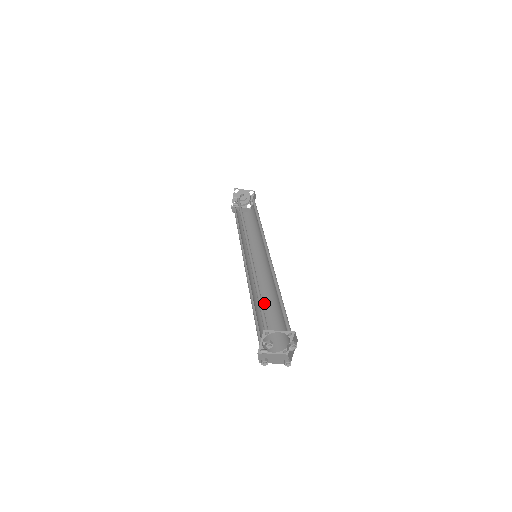
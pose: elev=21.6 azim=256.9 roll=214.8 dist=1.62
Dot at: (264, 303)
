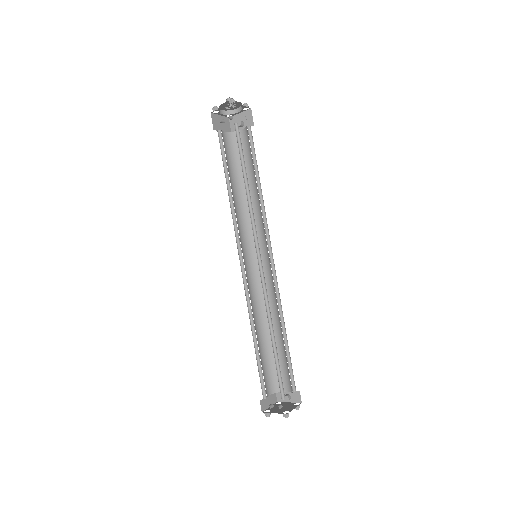
Dot at: (259, 326)
